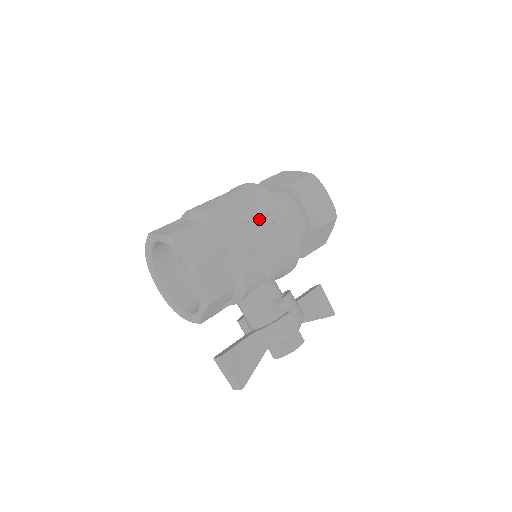
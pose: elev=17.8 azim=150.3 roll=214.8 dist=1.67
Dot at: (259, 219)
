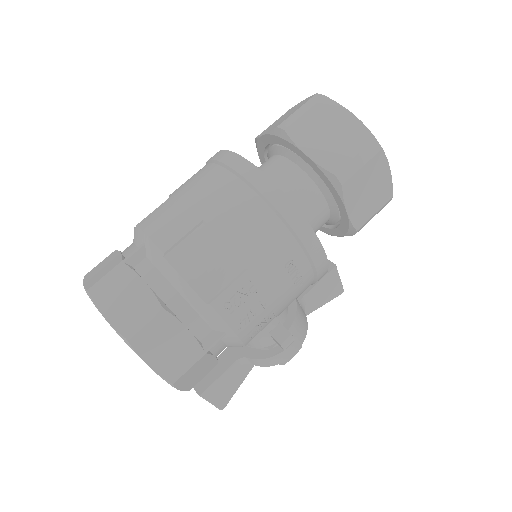
Dot at: (275, 278)
